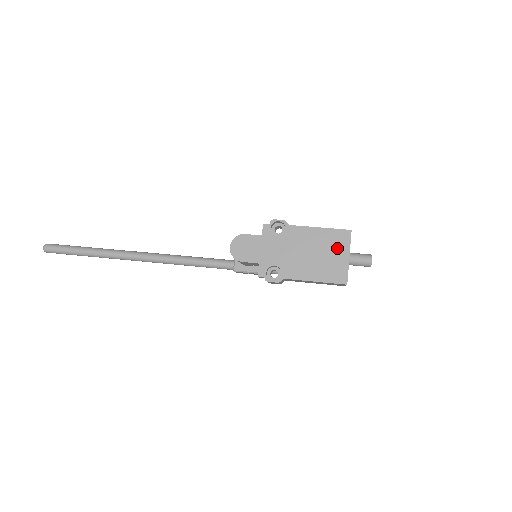
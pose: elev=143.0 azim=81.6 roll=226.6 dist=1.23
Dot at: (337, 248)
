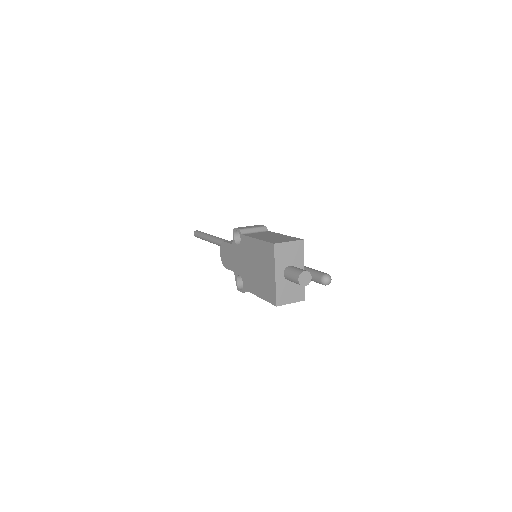
Dot at: (267, 264)
